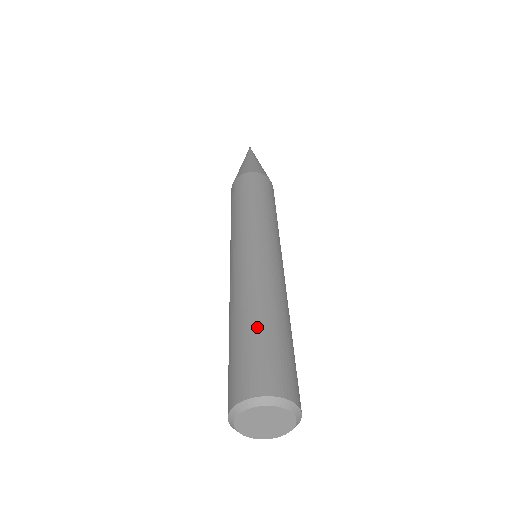
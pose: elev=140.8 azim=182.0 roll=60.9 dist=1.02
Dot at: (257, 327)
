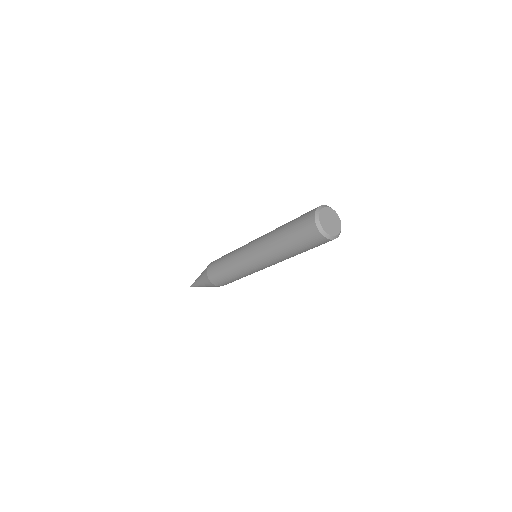
Dot at: occluded
